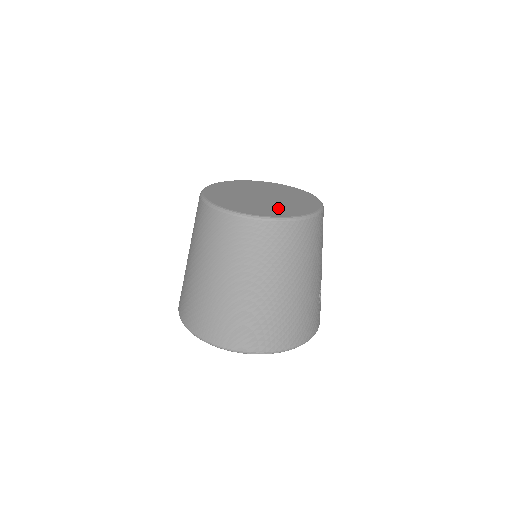
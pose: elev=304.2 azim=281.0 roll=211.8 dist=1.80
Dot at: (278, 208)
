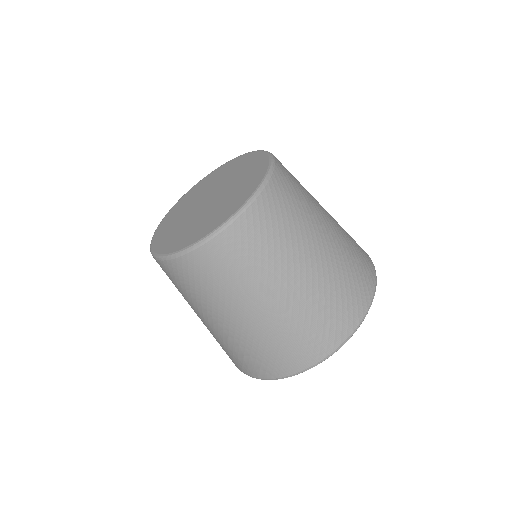
Dot at: (240, 188)
